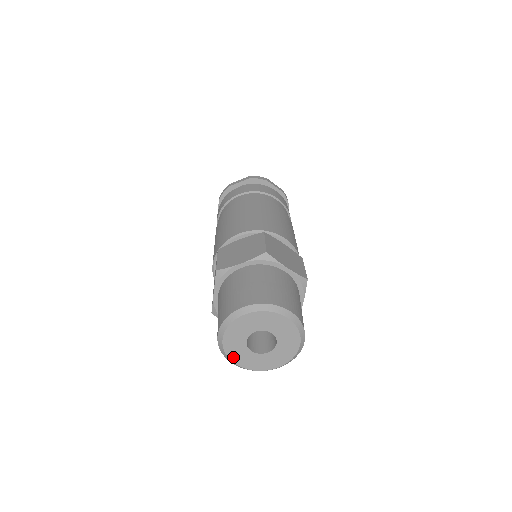
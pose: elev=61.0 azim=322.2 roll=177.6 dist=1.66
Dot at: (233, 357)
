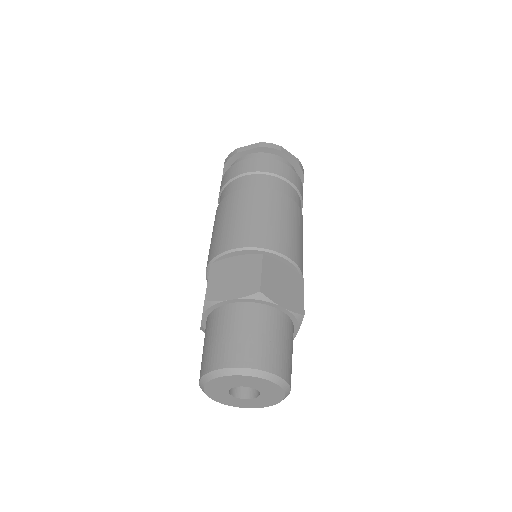
Dot at: (215, 398)
